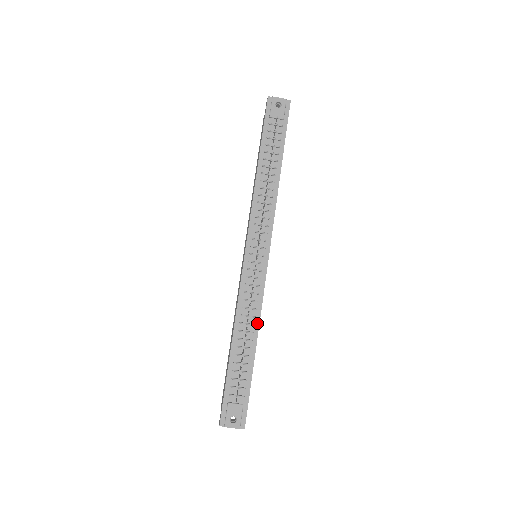
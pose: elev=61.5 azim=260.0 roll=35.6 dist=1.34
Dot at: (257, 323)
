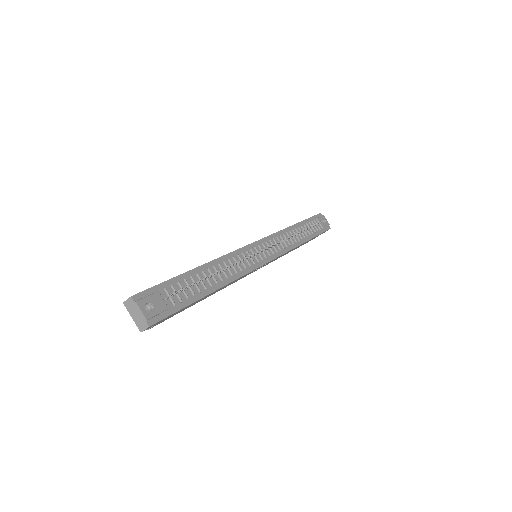
Dot at: (230, 280)
